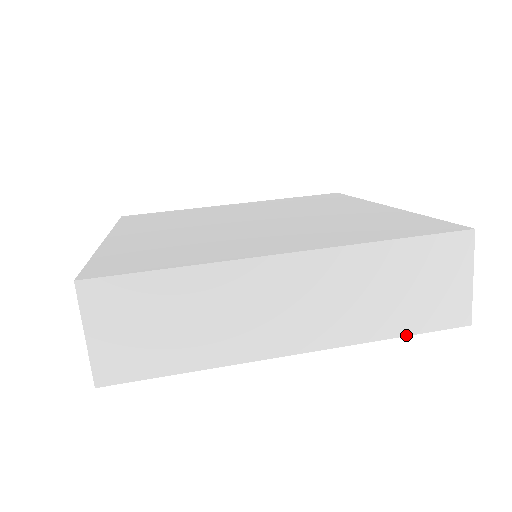
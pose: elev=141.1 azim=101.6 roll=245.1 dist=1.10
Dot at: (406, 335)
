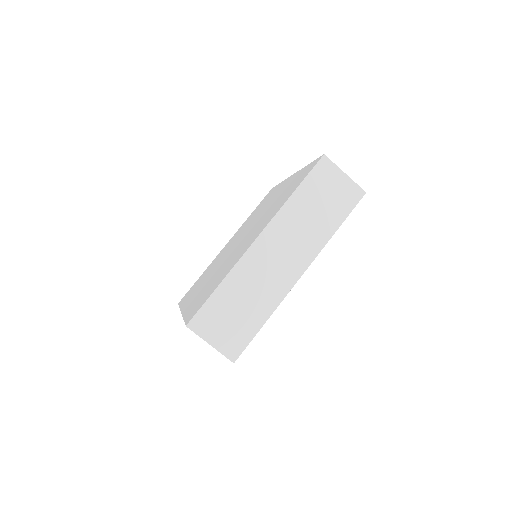
Dot at: (341, 224)
